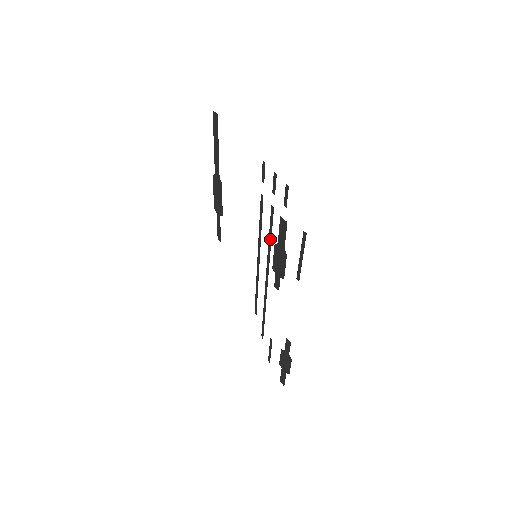
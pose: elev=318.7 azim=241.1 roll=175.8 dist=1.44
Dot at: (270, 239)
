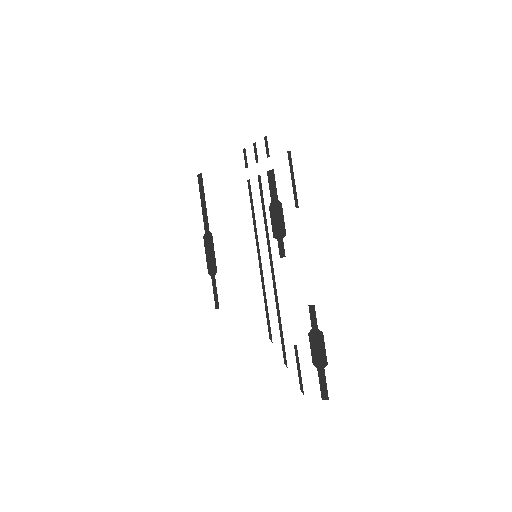
Dot at: (264, 211)
